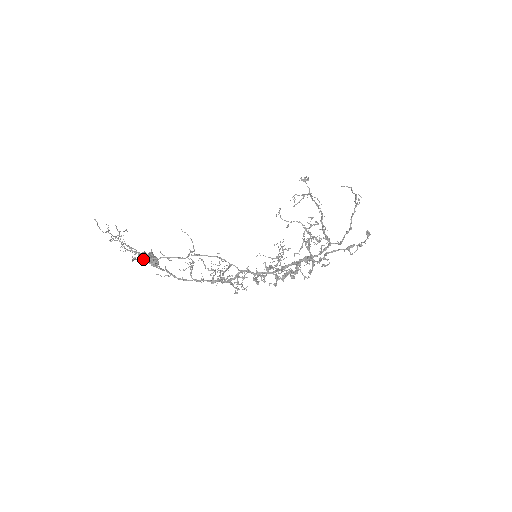
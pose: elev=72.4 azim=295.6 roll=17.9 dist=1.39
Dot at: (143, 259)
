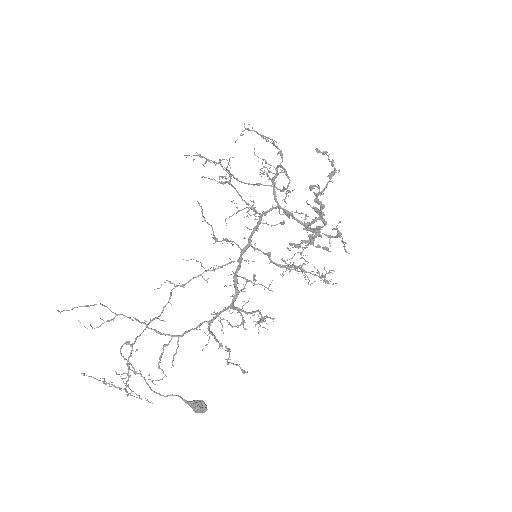
Dot at: (159, 380)
